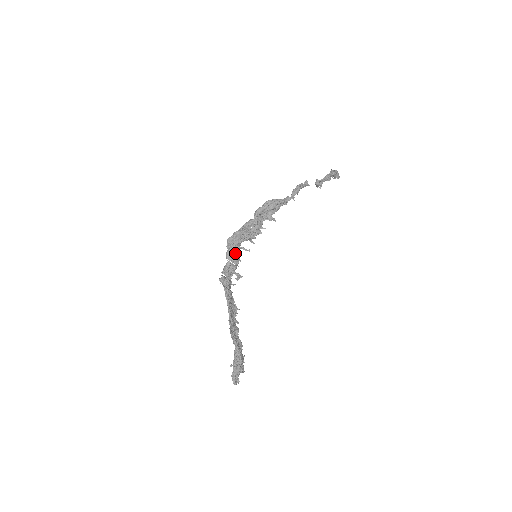
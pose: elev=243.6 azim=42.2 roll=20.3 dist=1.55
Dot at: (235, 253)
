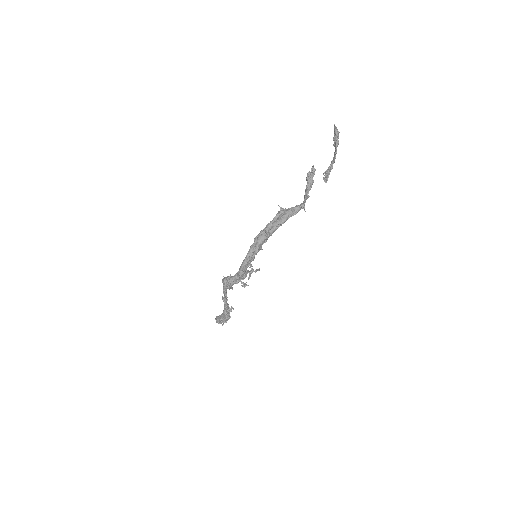
Dot at: (247, 273)
